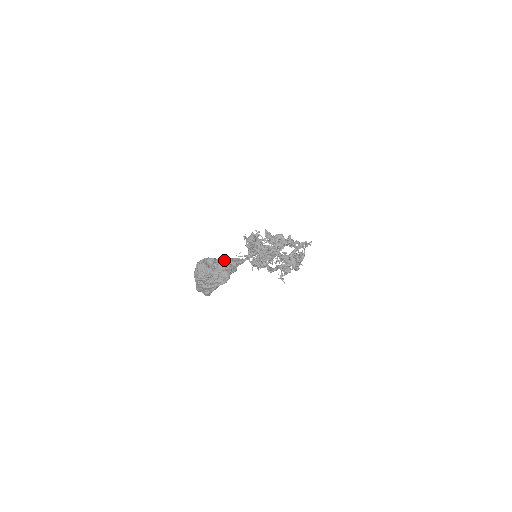
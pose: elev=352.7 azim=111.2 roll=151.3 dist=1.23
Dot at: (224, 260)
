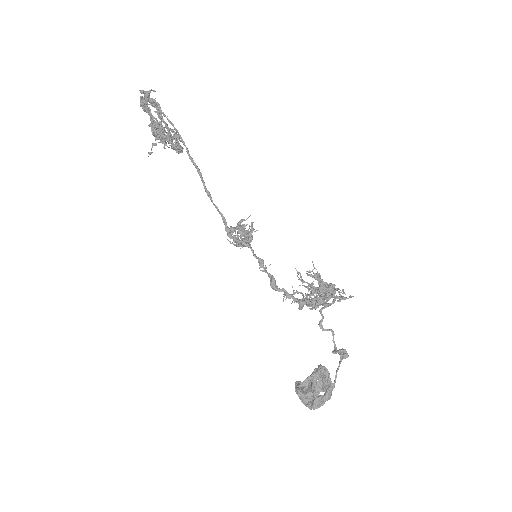
Dot at: (314, 380)
